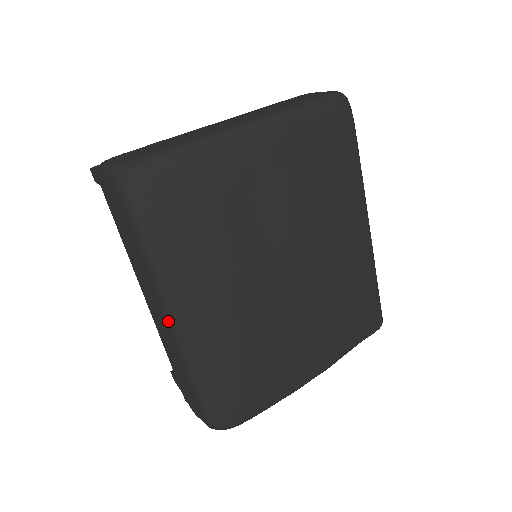
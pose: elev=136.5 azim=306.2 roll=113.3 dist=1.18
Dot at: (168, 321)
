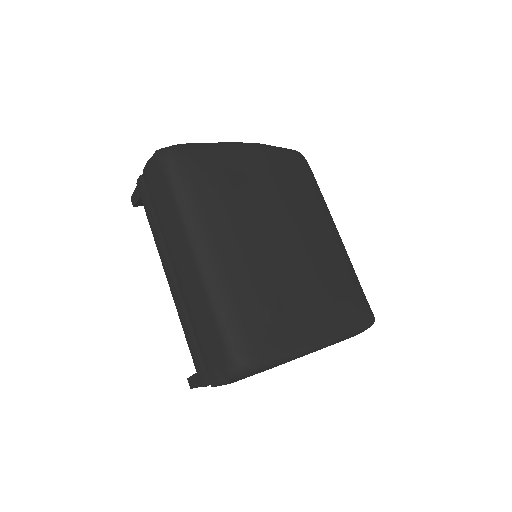
Dot at: (192, 252)
